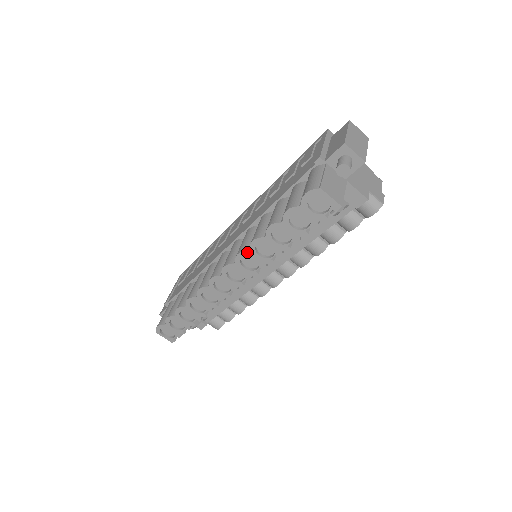
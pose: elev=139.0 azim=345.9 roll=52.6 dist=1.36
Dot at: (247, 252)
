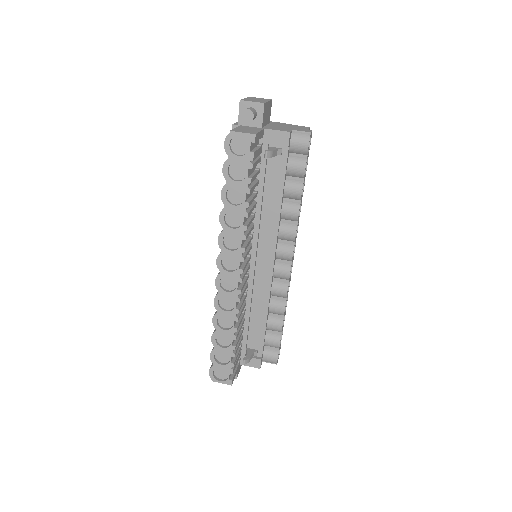
Dot at: (222, 232)
